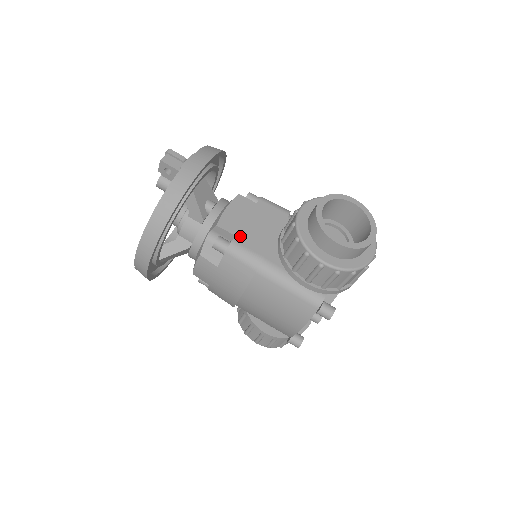
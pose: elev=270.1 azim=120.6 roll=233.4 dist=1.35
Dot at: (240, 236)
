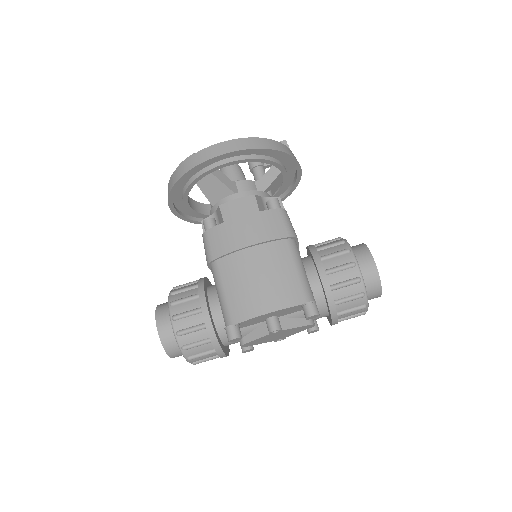
Dot at: occluded
